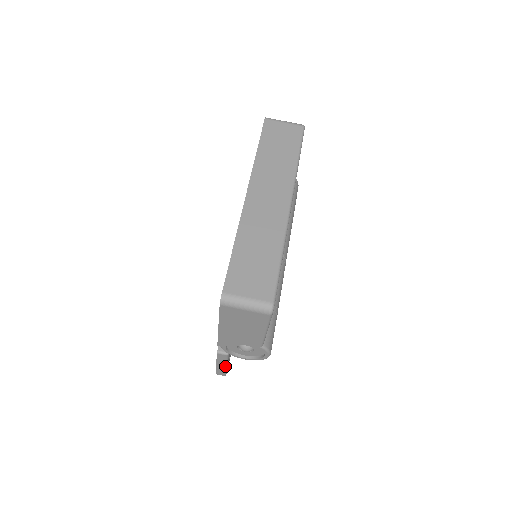
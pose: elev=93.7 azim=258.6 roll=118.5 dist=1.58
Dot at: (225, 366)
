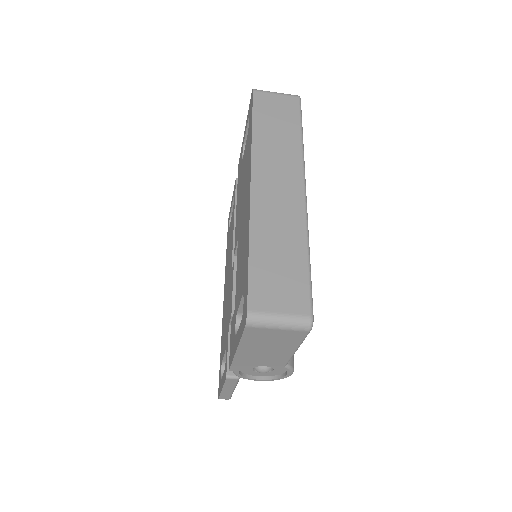
Dot at: (232, 390)
